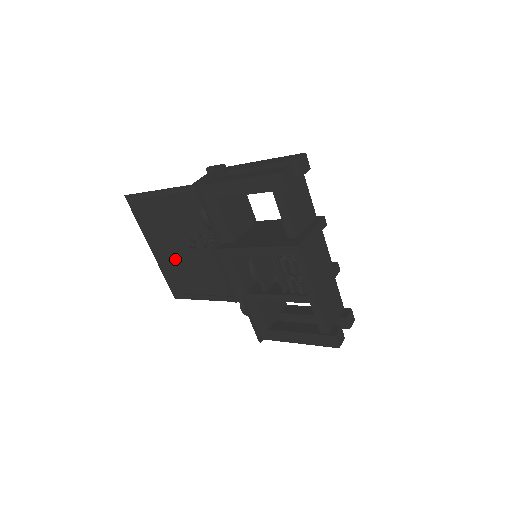
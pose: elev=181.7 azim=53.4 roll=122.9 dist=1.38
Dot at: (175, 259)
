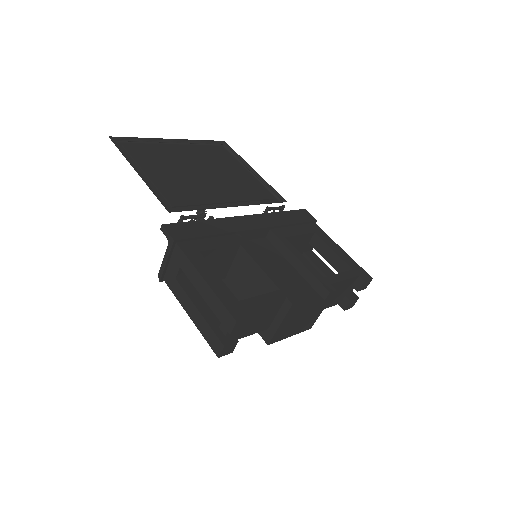
Dot at: (198, 159)
